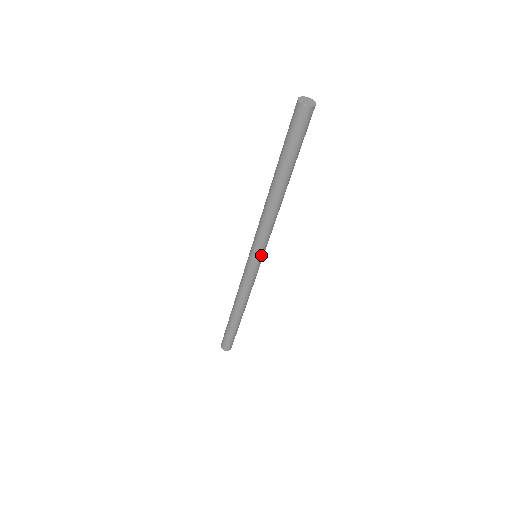
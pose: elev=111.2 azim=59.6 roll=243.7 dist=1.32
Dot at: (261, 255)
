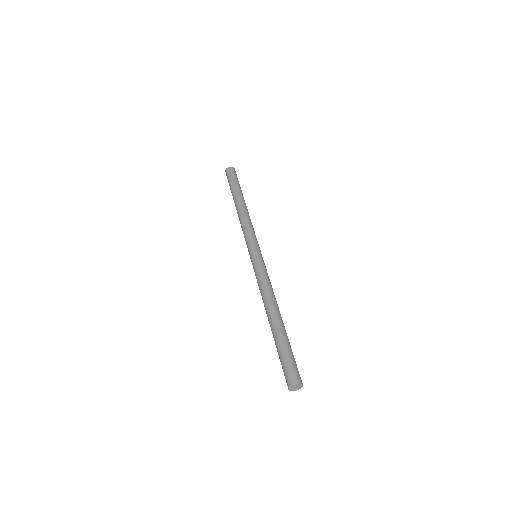
Dot at: (259, 249)
